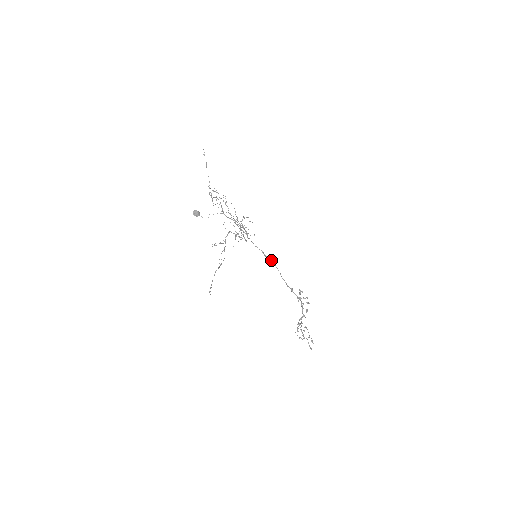
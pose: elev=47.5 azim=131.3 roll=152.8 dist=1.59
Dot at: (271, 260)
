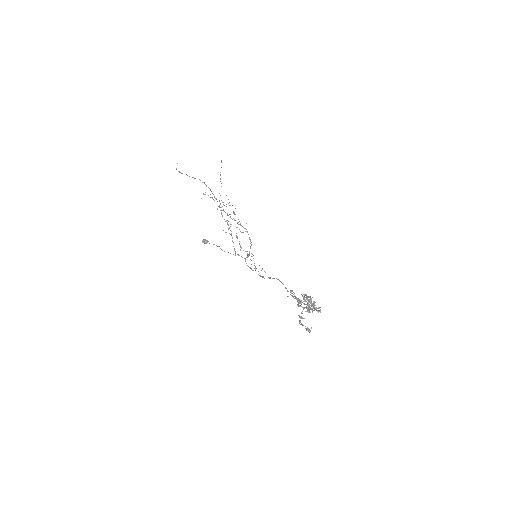
Dot at: (277, 279)
